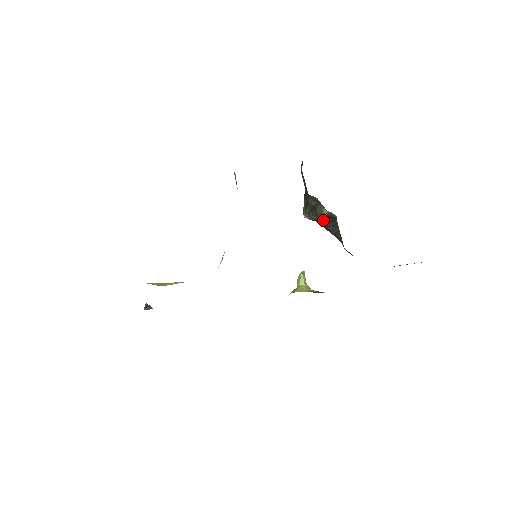
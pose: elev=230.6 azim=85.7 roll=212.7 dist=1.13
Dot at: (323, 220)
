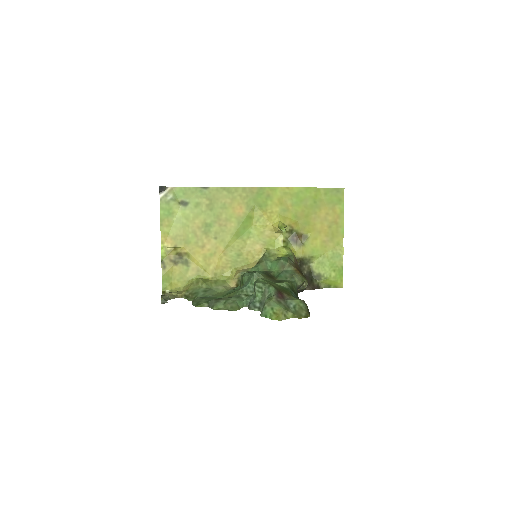
Dot at: occluded
